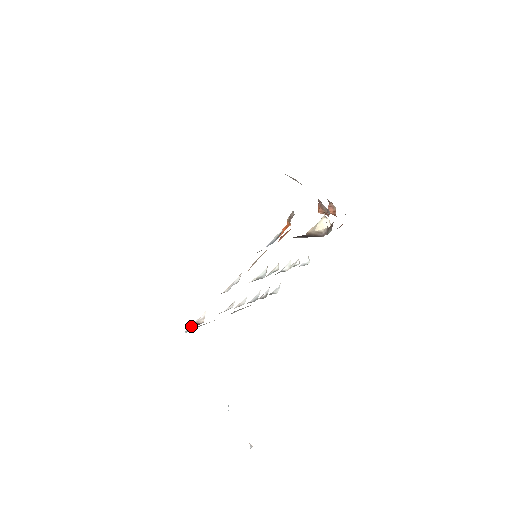
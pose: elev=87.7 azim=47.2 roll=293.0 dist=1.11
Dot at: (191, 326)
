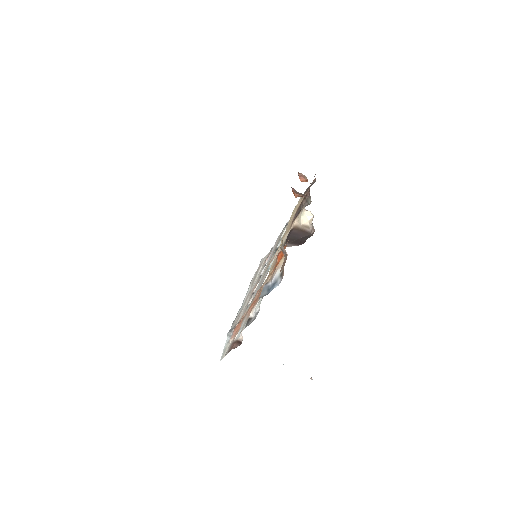
Dot at: (235, 346)
